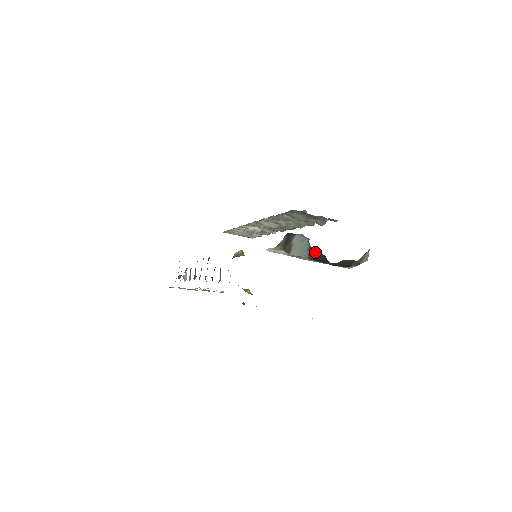
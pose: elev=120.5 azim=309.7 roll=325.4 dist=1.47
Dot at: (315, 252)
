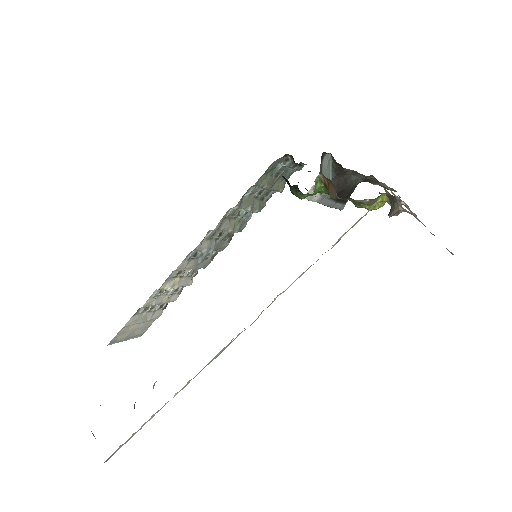
Dot at: (338, 180)
